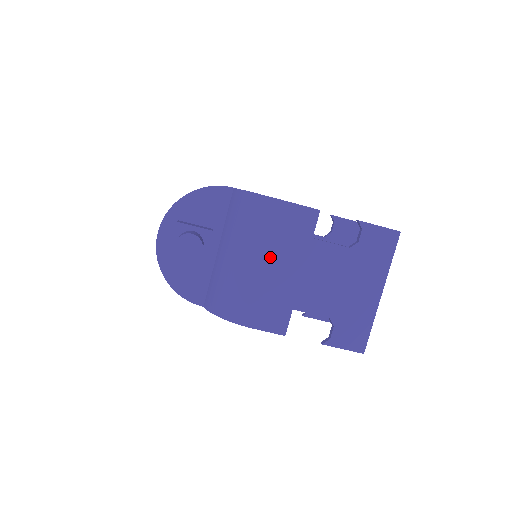
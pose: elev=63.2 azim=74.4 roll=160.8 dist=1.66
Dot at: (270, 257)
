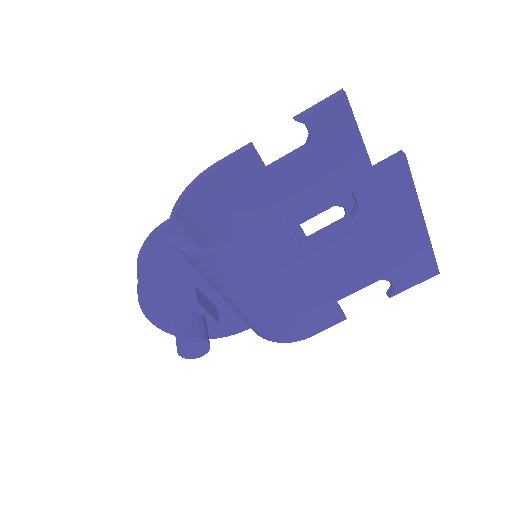
Dot at: (274, 291)
